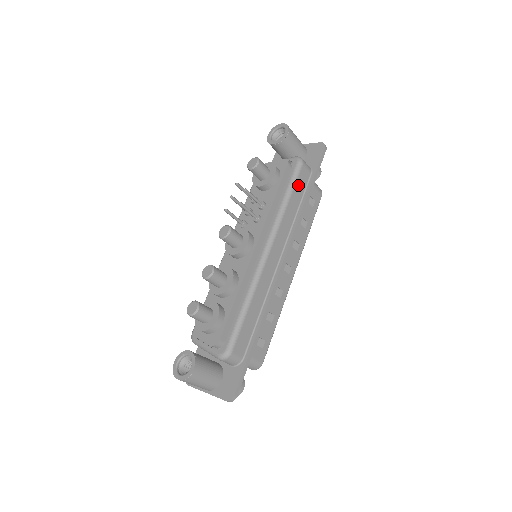
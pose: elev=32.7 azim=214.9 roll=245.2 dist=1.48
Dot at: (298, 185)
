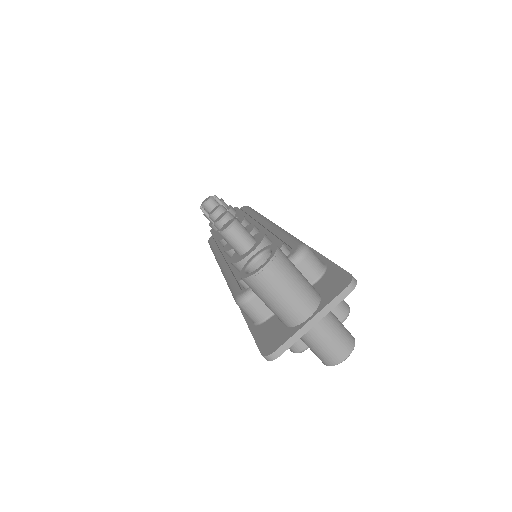
Dot at: occluded
